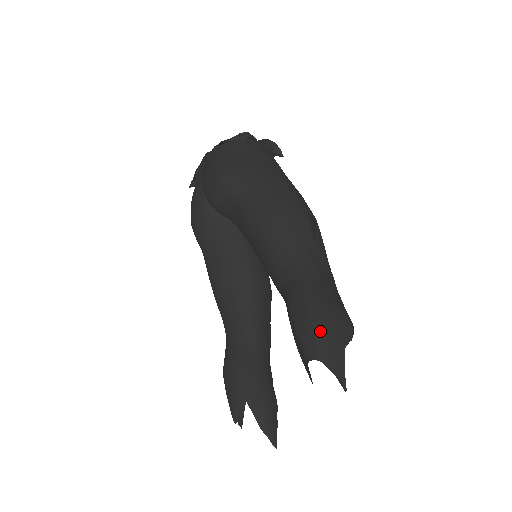
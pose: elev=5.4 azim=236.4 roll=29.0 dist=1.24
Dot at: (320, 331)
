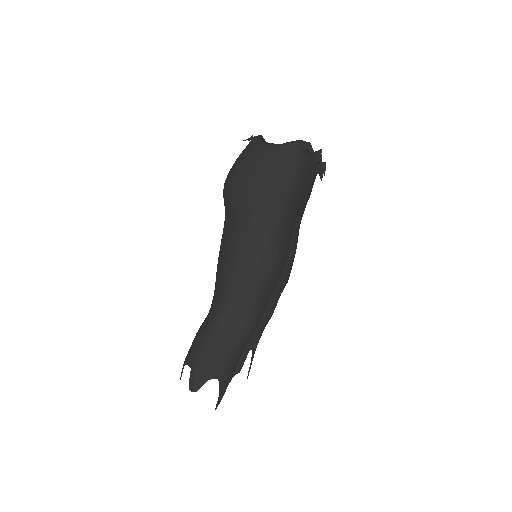
Dot at: occluded
